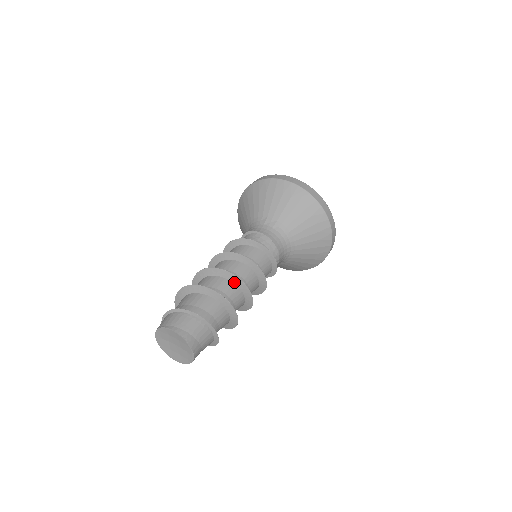
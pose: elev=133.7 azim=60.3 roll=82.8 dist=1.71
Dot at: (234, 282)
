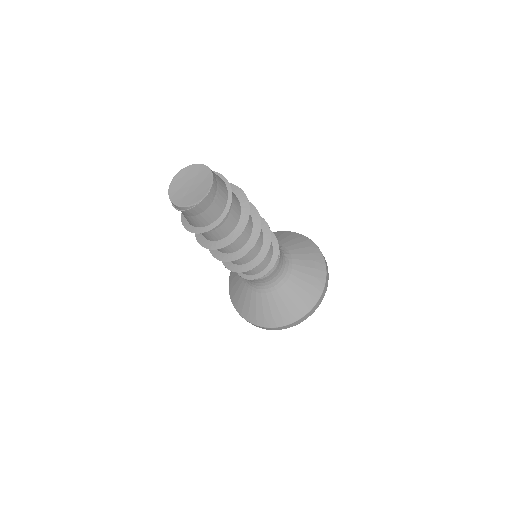
Dot at: (254, 223)
